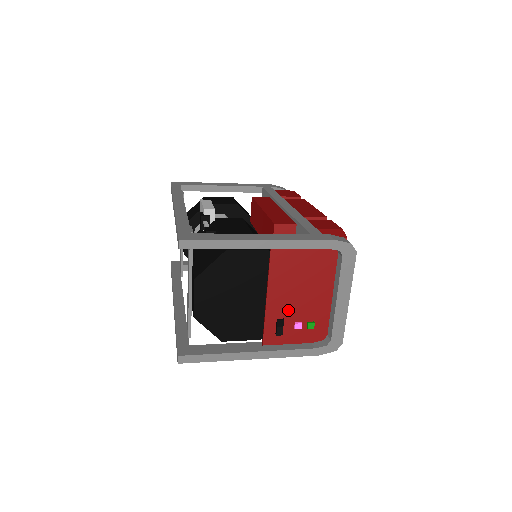
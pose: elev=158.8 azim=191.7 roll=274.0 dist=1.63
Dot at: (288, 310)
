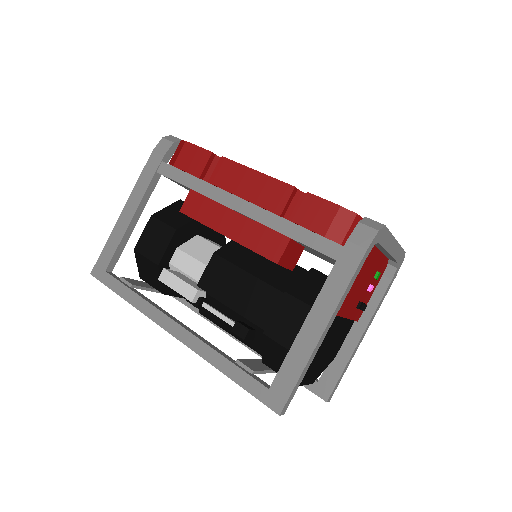
Dot at: (359, 296)
